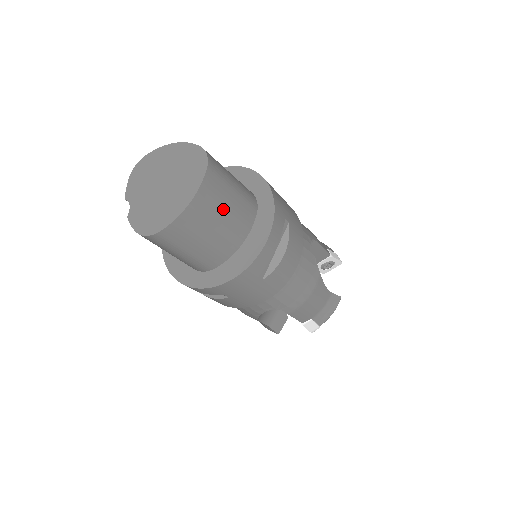
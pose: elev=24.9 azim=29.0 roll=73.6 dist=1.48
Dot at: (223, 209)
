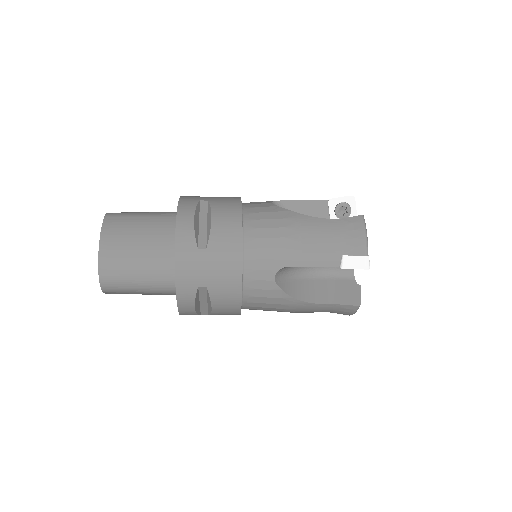
Dot at: (135, 230)
